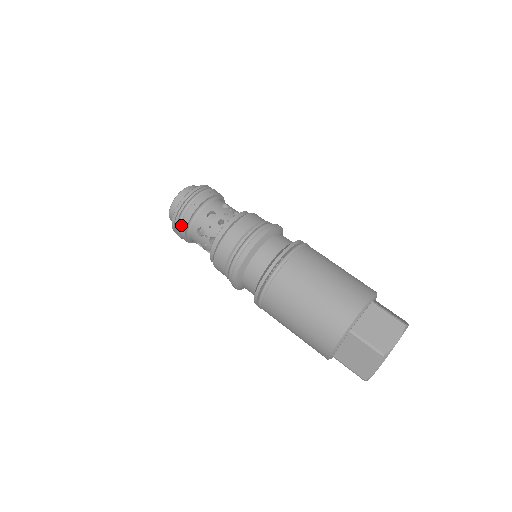
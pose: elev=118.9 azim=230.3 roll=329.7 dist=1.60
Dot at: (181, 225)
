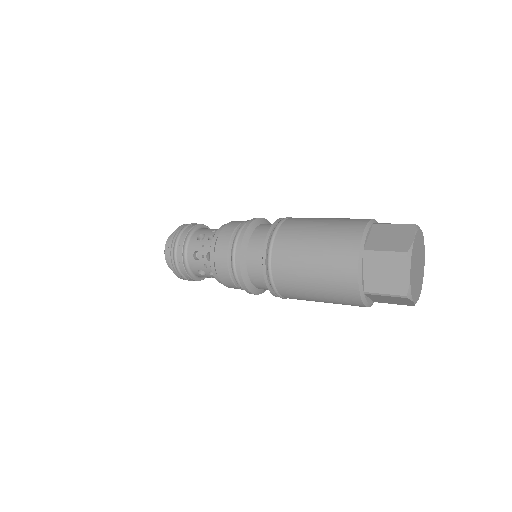
Dot at: (177, 259)
